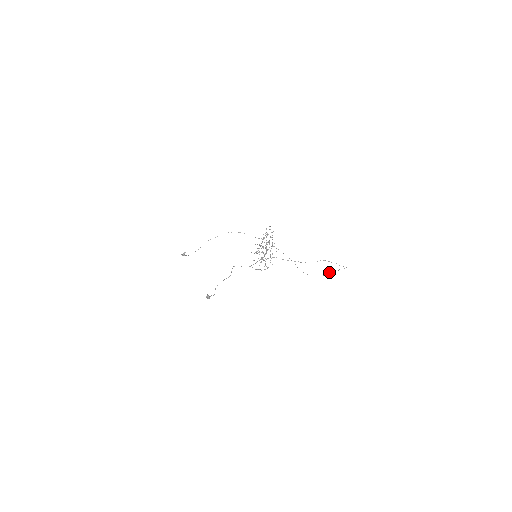
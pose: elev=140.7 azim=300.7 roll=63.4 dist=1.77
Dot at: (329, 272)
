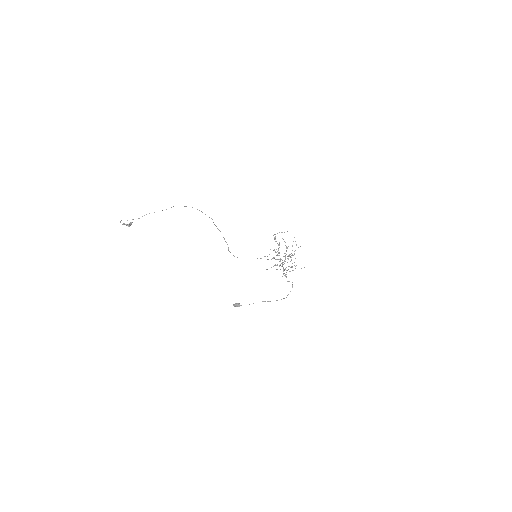
Dot at: occluded
